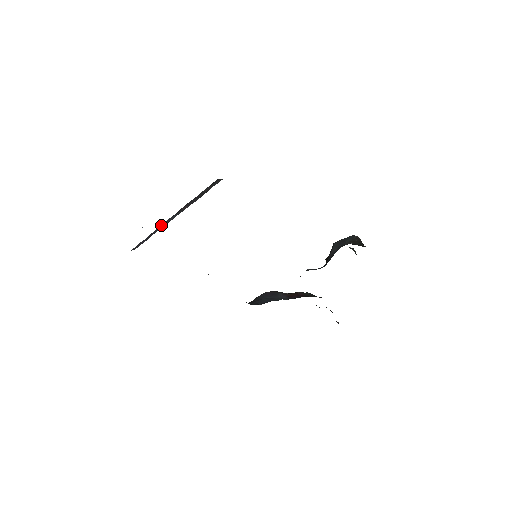
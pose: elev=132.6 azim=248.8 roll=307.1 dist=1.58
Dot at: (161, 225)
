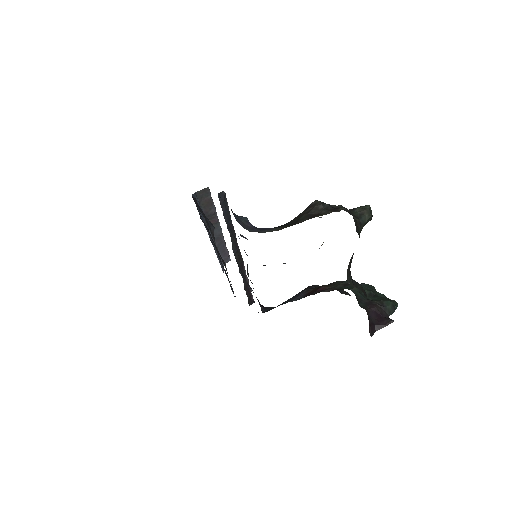
Dot at: (216, 240)
